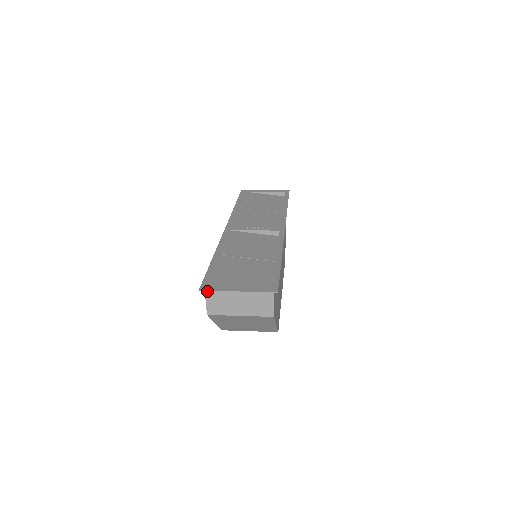
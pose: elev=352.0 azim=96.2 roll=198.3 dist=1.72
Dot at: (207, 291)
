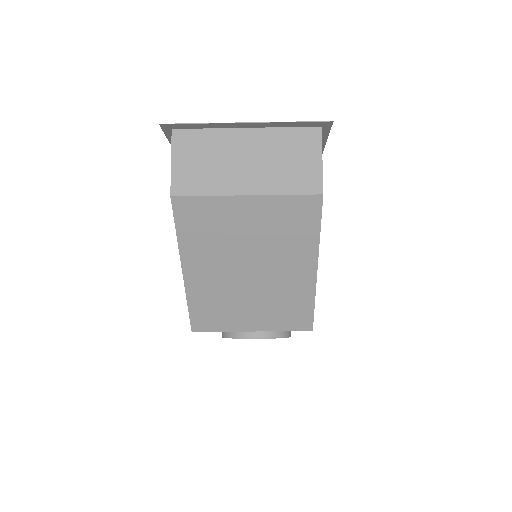
Dot at: (177, 136)
